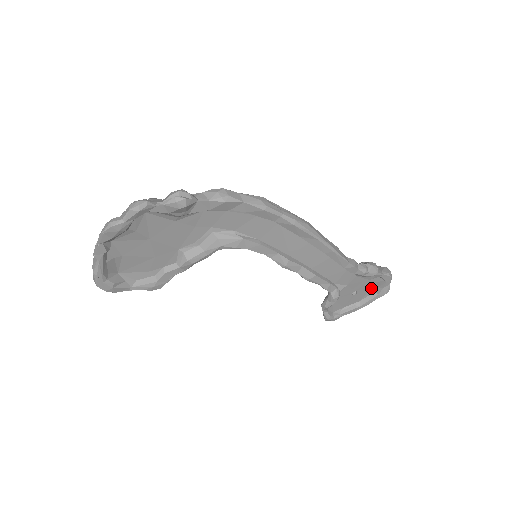
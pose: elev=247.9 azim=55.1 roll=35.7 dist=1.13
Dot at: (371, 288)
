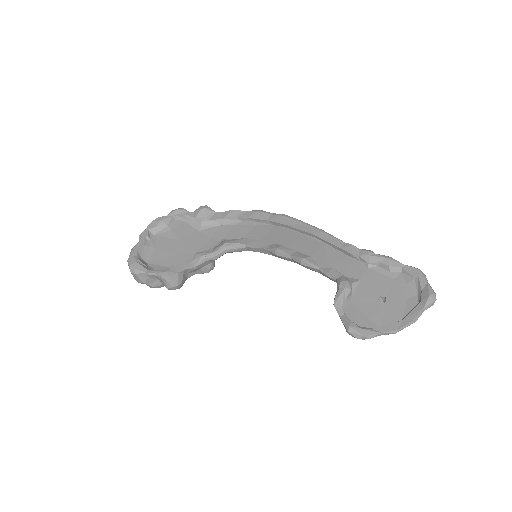
Dot at: (407, 297)
